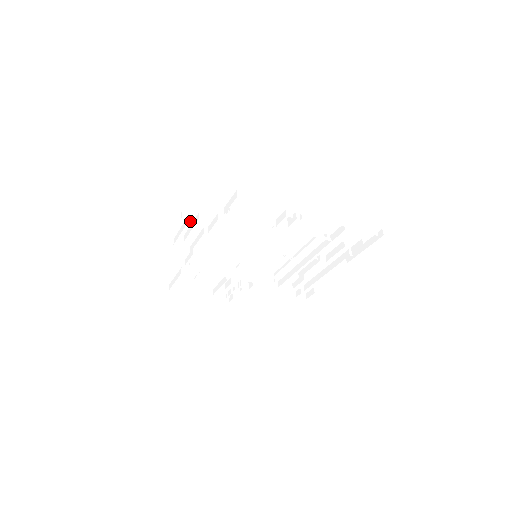
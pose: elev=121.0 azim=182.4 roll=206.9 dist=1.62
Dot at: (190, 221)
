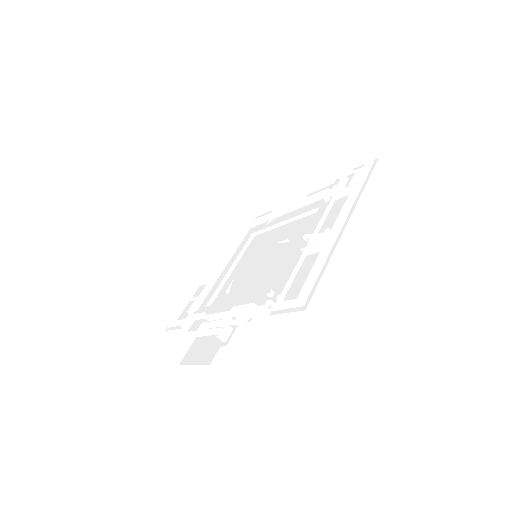
Dot at: occluded
